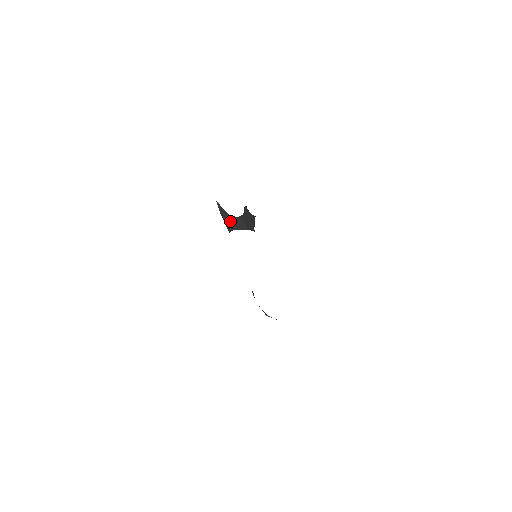
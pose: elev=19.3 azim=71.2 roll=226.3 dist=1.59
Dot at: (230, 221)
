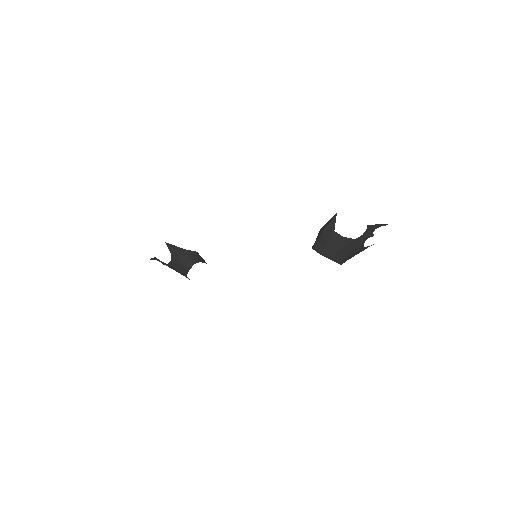
Dot at: (190, 255)
